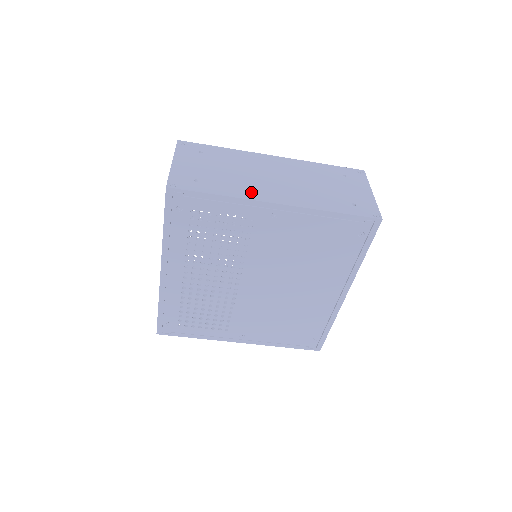
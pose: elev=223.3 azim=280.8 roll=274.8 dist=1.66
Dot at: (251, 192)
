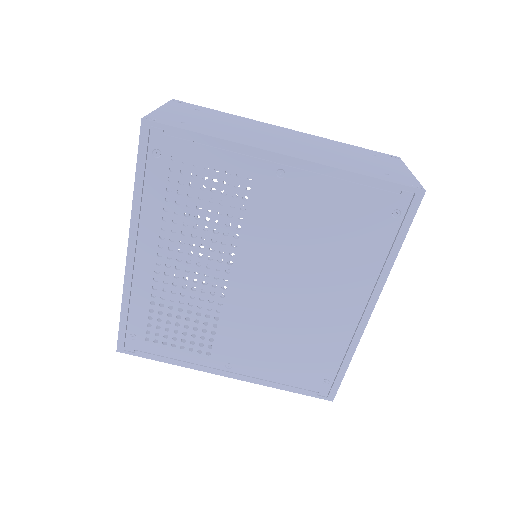
Dot at: (252, 142)
